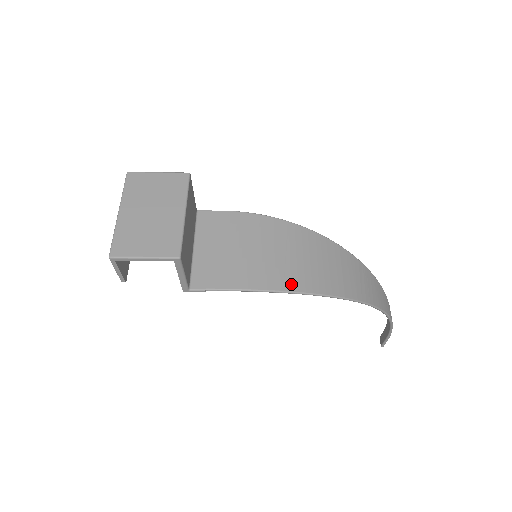
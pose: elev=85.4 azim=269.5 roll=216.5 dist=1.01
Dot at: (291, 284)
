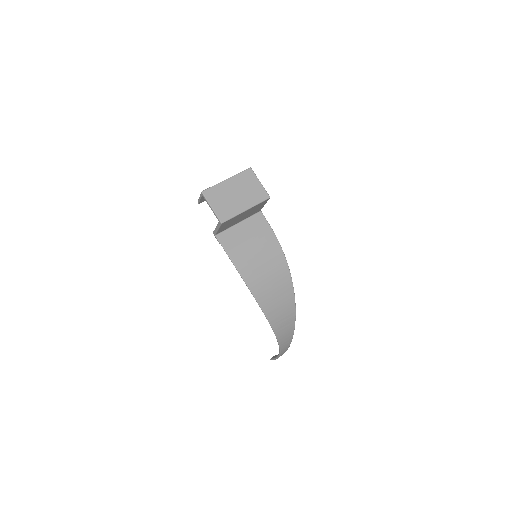
Dot at: (251, 282)
